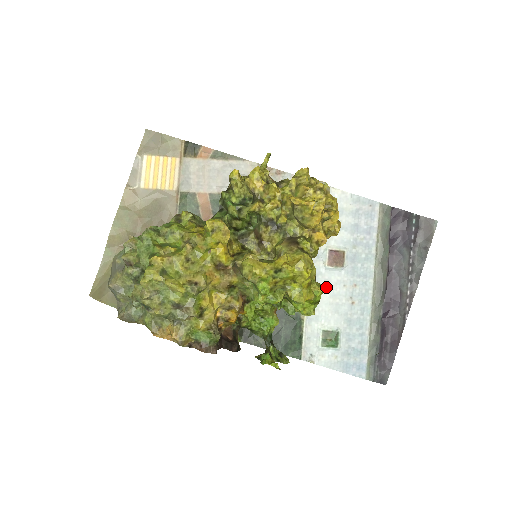
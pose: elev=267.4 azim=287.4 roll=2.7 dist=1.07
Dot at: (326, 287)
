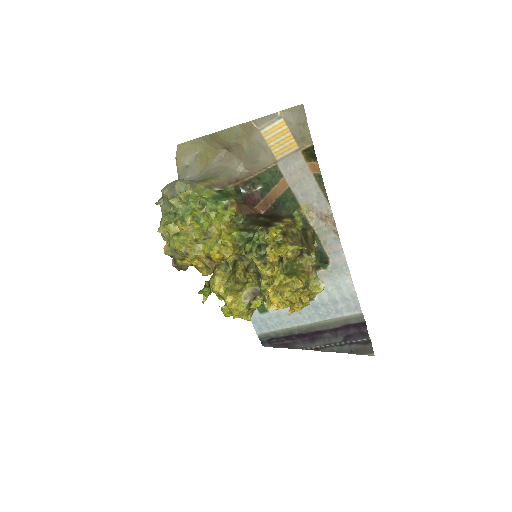
Dot at: (250, 320)
